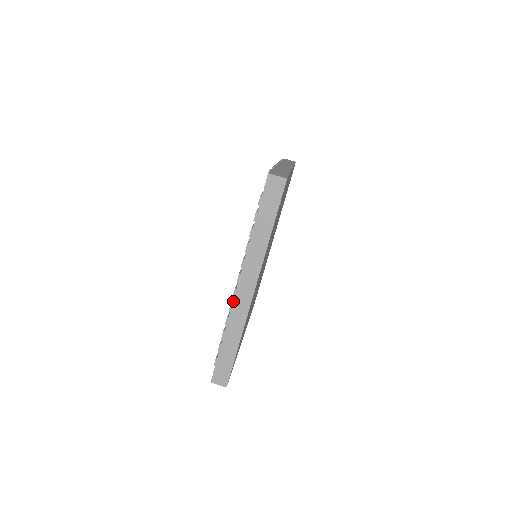
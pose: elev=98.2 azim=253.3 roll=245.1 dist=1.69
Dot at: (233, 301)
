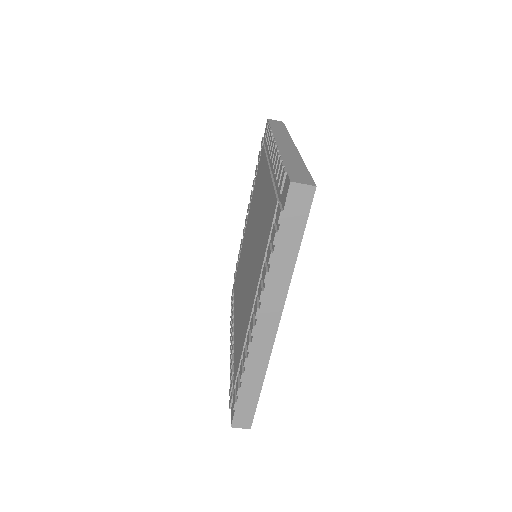
Dot at: occluded
